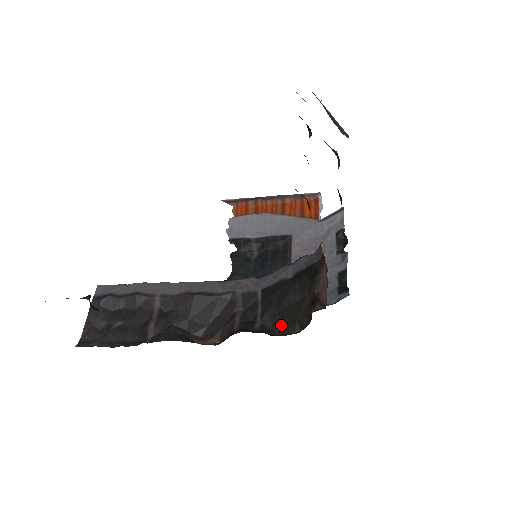
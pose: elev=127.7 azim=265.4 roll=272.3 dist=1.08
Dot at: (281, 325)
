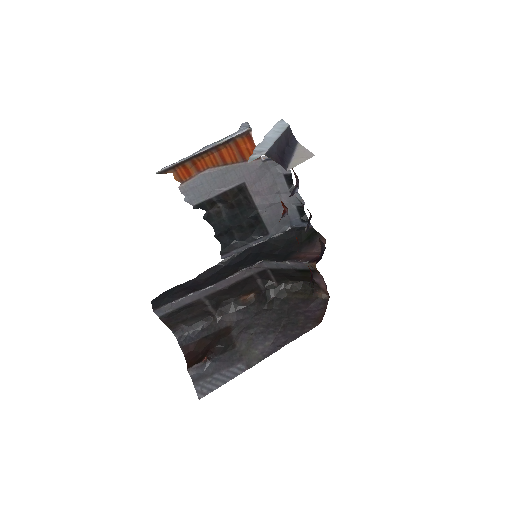
Dot at: (290, 280)
